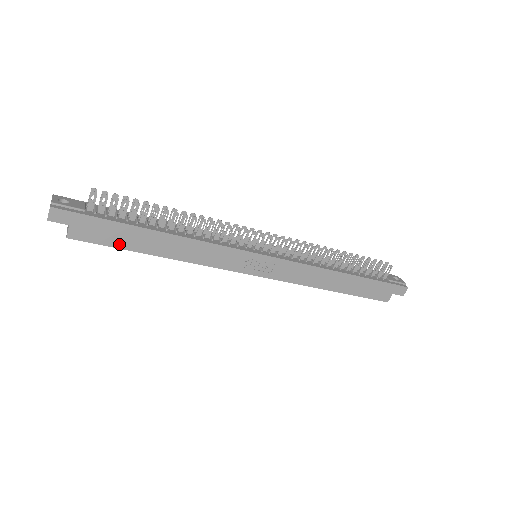
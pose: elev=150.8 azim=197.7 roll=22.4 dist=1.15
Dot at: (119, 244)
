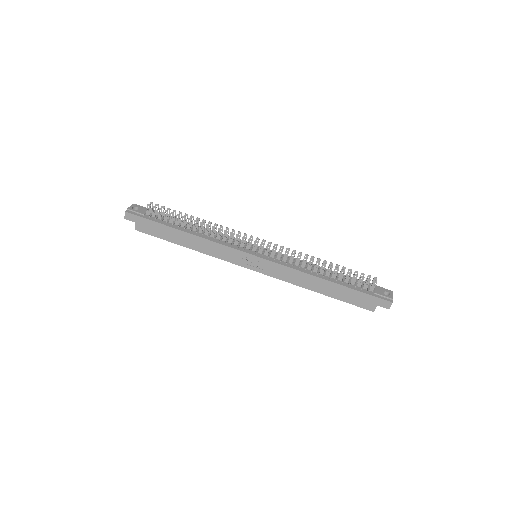
Dot at: (162, 237)
